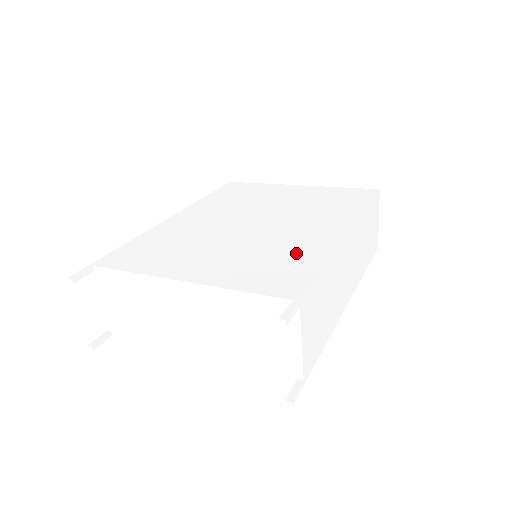
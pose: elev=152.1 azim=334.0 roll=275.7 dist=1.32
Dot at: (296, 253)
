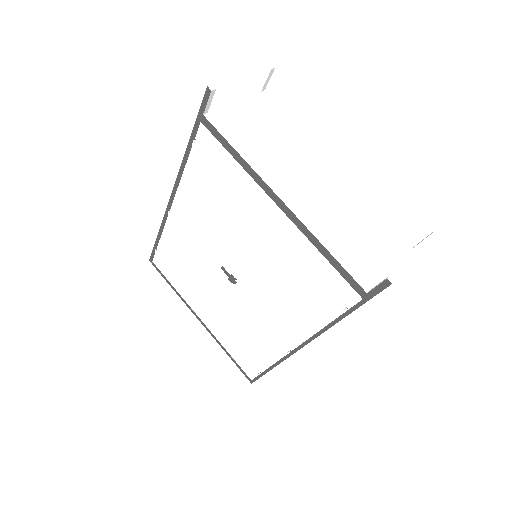
Dot at: occluded
